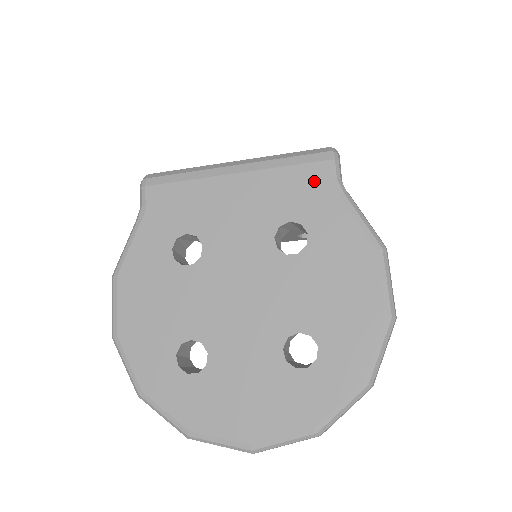
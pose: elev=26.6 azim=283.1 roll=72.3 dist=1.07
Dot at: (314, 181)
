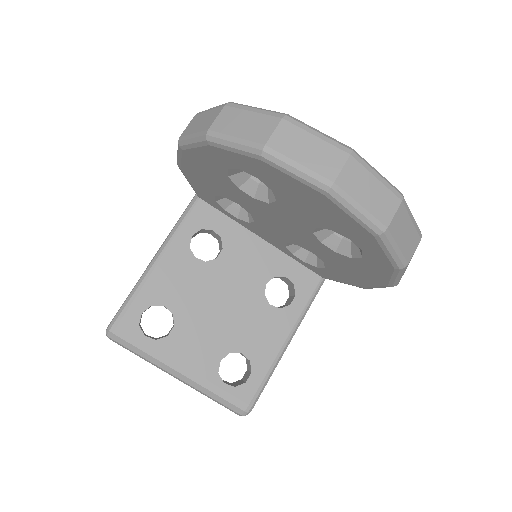
Dot at: occluded
